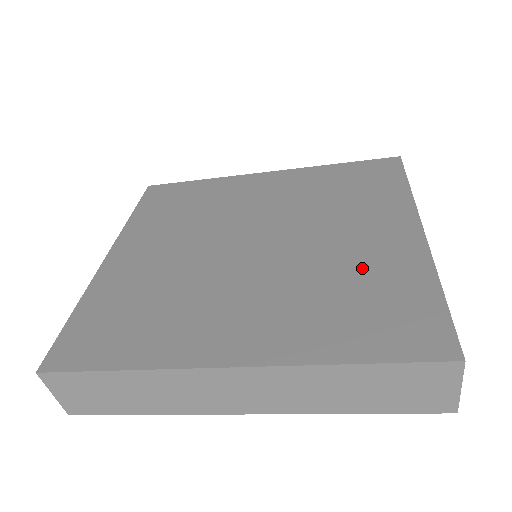
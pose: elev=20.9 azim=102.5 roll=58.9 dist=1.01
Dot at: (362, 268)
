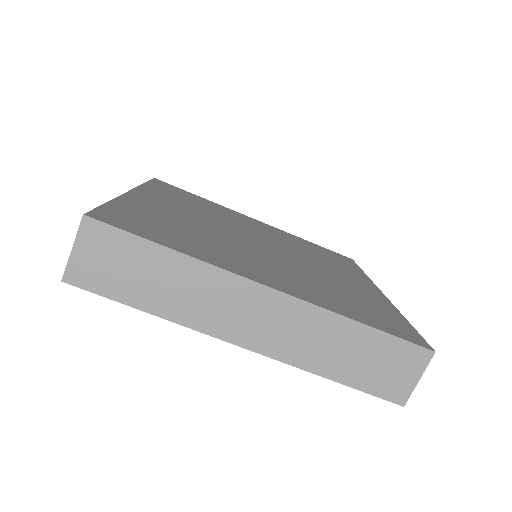
Dot at: (350, 289)
